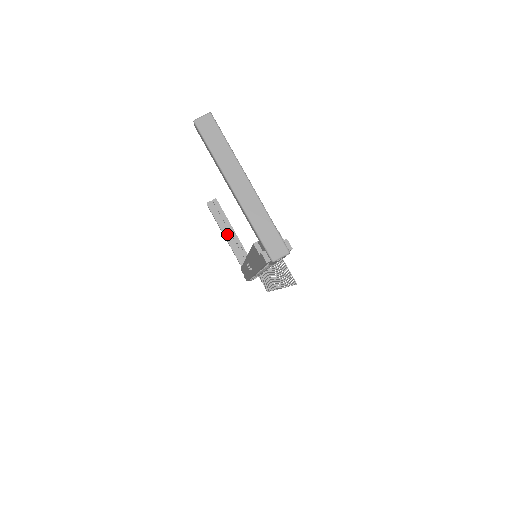
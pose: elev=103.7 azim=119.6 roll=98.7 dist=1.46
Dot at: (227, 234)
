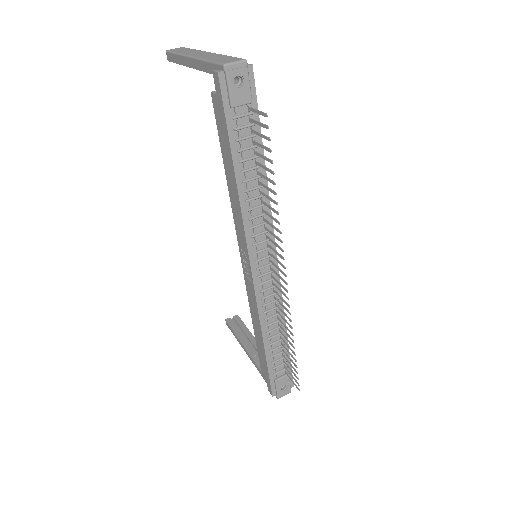
Dot at: (248, 345)
